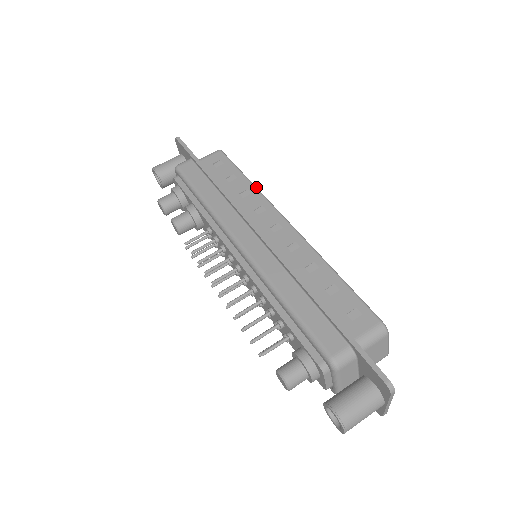
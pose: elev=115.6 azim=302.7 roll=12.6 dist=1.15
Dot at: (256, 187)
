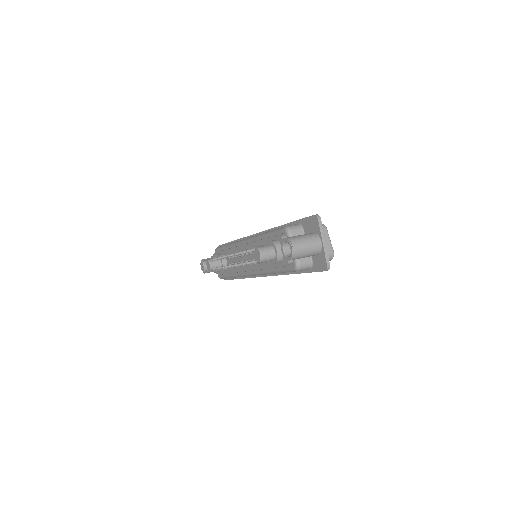
Dot at: occluded
